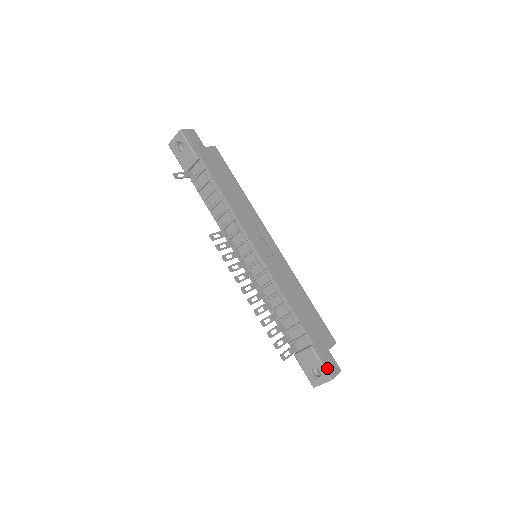
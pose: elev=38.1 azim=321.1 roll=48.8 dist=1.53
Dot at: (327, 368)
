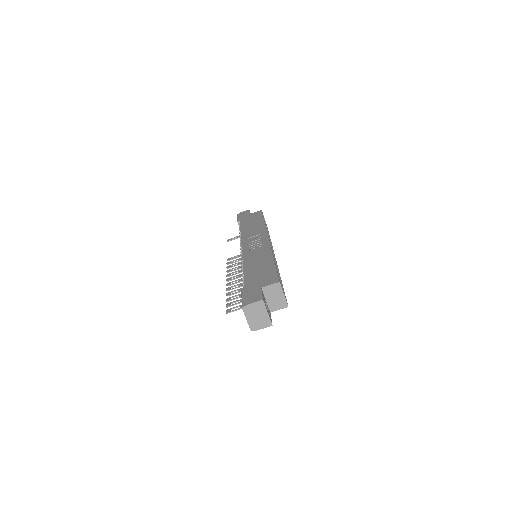
Dot at: (245, 300)
